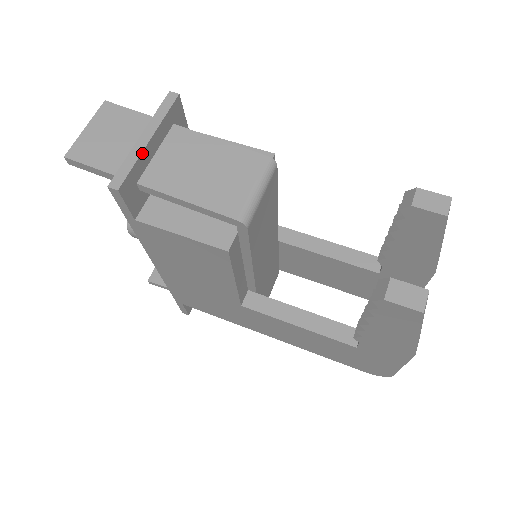
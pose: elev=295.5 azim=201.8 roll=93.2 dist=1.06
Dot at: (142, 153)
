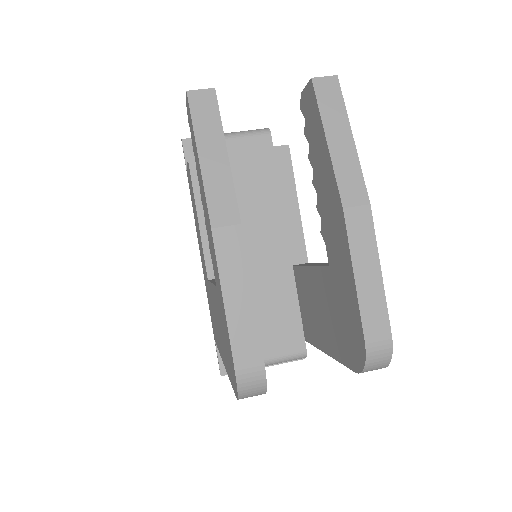
Dot at: occluded
